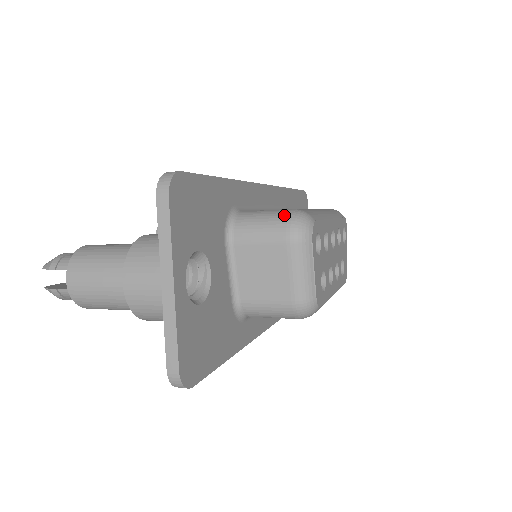
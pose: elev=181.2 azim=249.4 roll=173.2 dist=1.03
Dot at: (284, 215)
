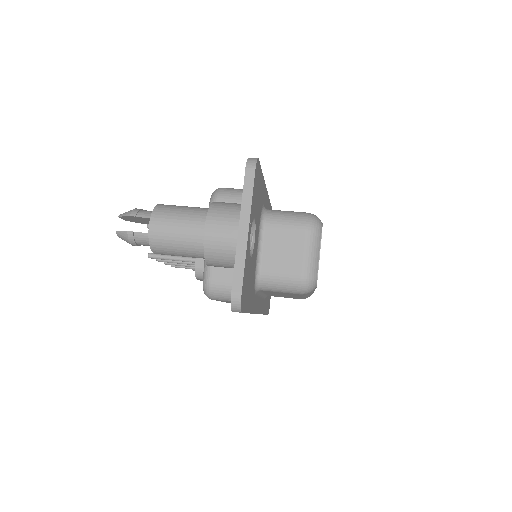
Dot at: (304, 214)
